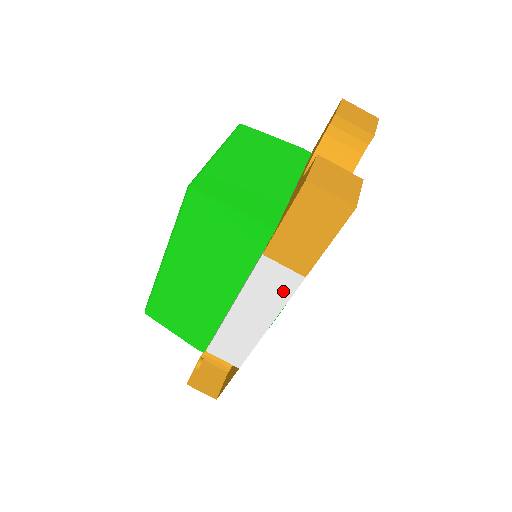
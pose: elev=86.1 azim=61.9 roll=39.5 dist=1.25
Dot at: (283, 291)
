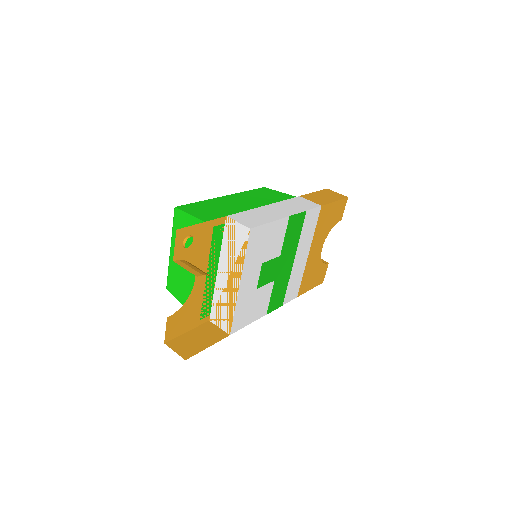
Dot at: (307, 207)
